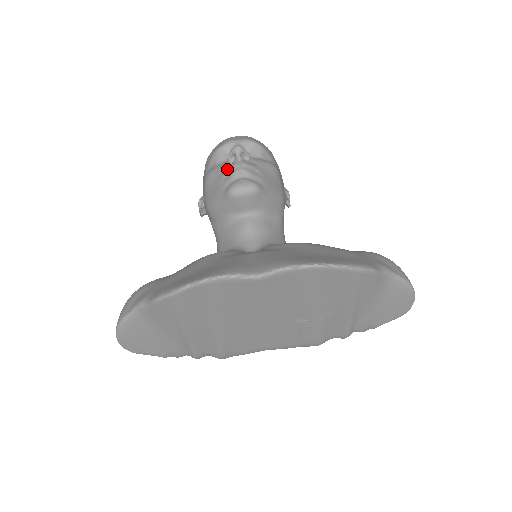
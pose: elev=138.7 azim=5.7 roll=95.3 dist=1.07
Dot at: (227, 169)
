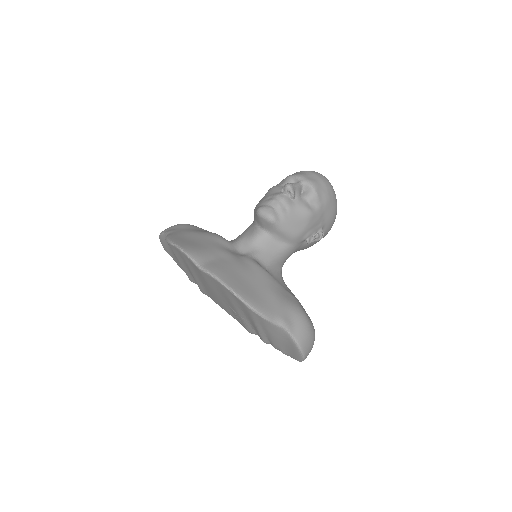
Dot at: (274, 194)
